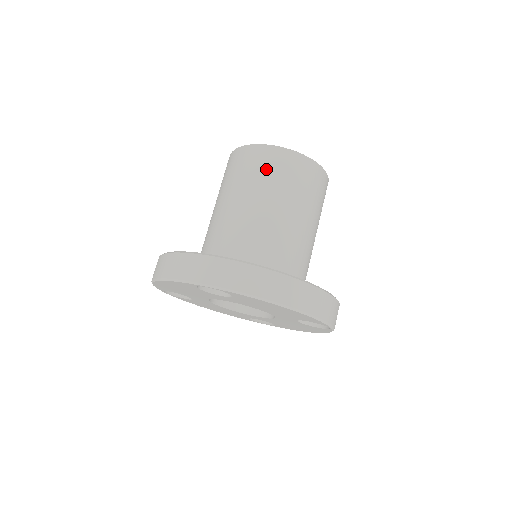
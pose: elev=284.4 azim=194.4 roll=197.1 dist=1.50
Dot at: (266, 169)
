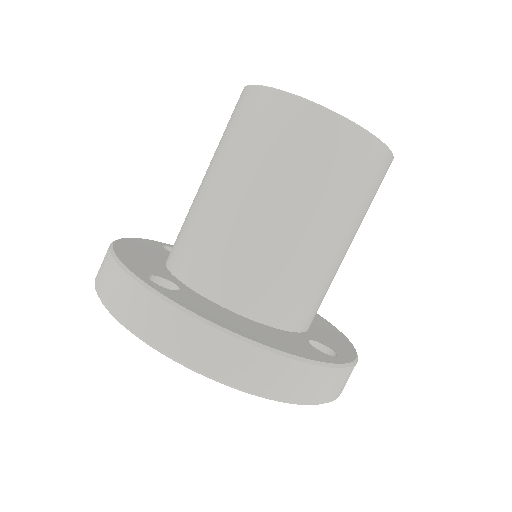
Dot at: (267, 135)
